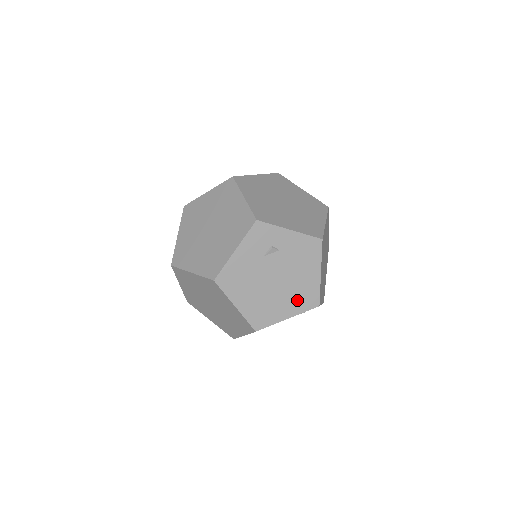
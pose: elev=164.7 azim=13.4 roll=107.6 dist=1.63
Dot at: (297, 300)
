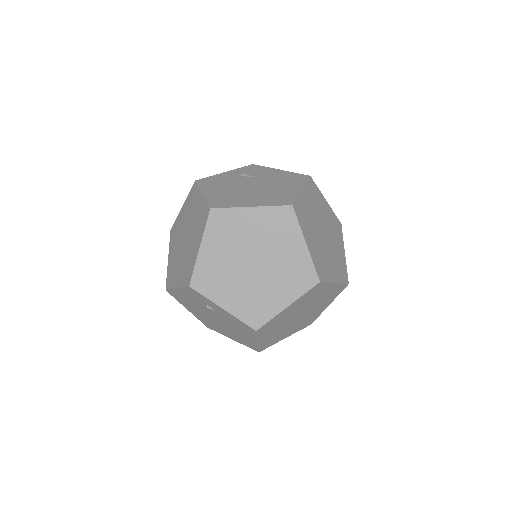
Dot at: (238, 338)
